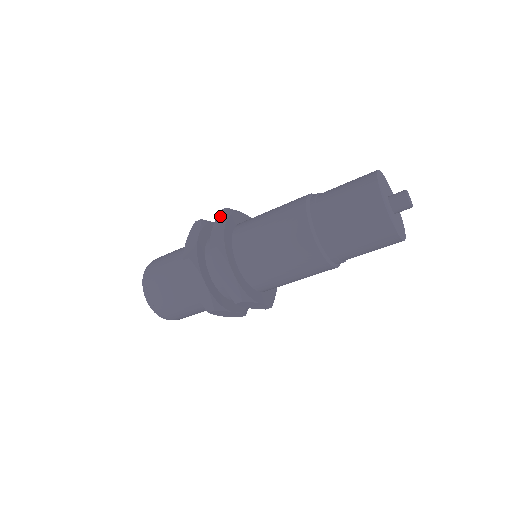
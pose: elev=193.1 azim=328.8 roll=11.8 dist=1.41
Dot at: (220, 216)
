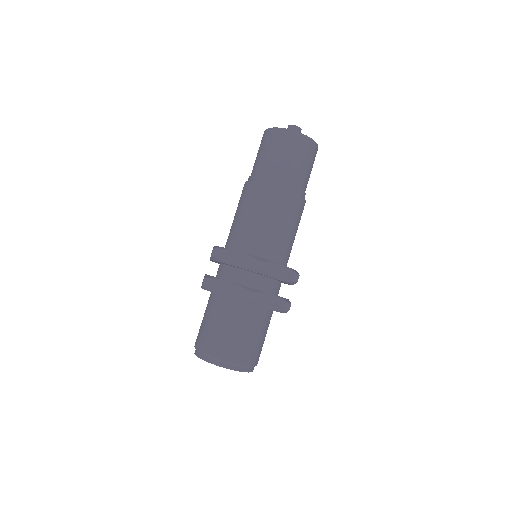
Dot at: occluded
